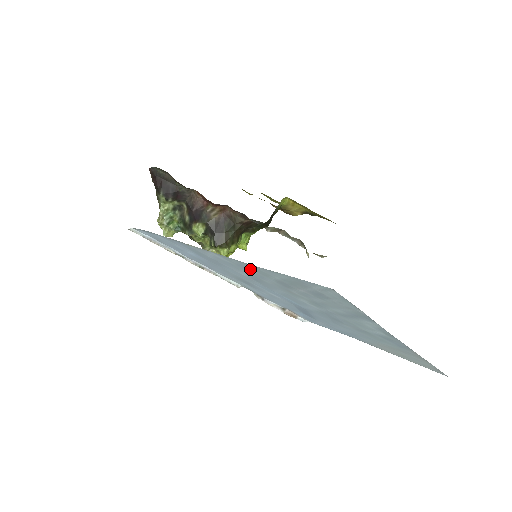
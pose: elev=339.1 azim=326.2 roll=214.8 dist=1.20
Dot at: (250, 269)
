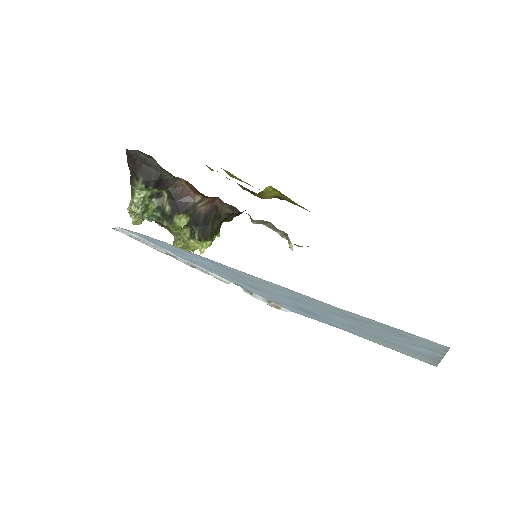
Dot at: (316, 302)
